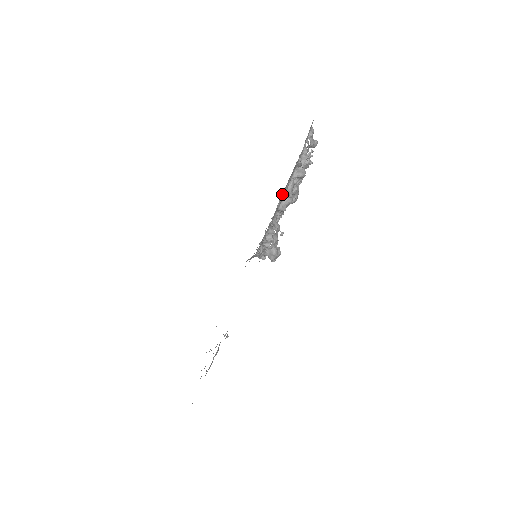
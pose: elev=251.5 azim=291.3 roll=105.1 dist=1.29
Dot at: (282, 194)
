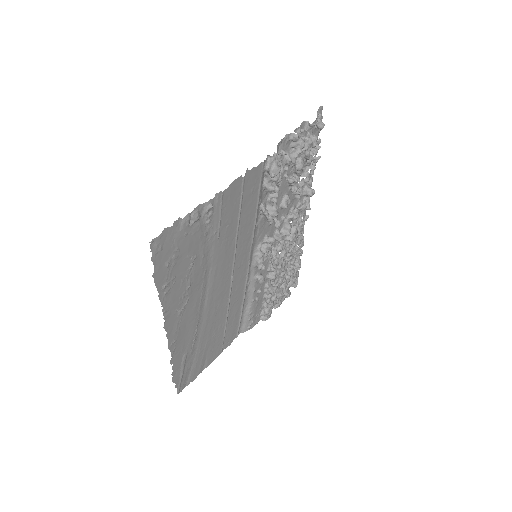
Dot at: occluded
